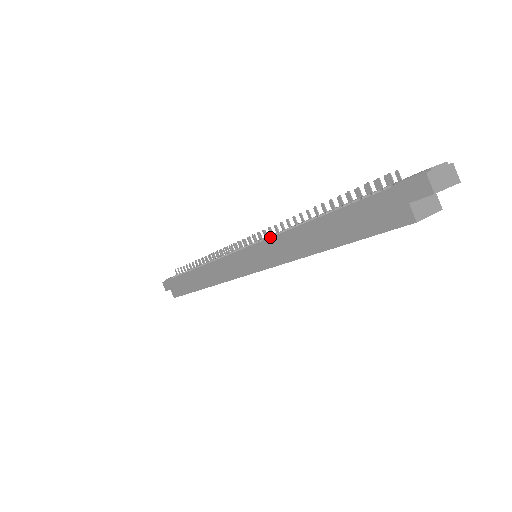
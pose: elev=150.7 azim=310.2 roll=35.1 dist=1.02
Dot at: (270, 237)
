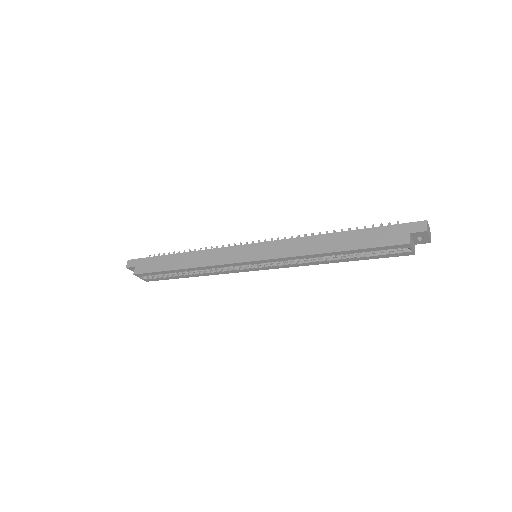
Dot at: (289, 238)
